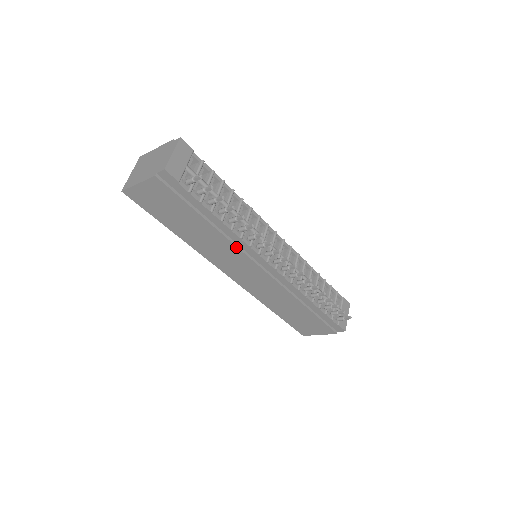
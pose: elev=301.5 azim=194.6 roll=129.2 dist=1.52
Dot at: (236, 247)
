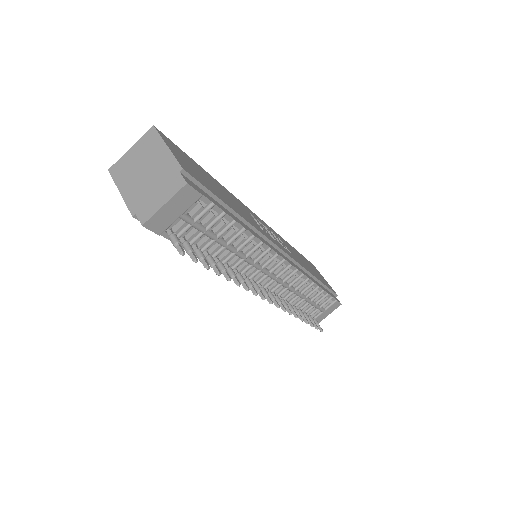
Dot at: occluded
